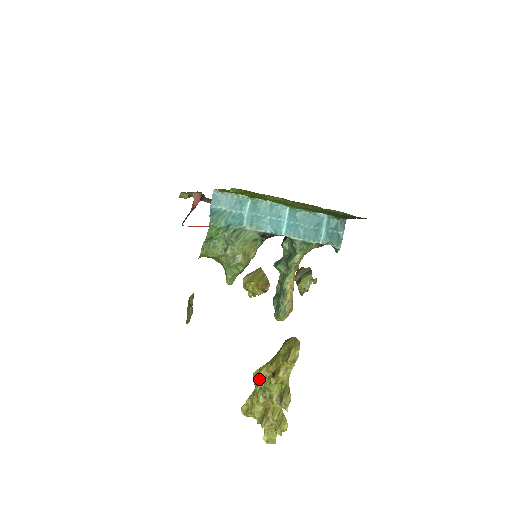
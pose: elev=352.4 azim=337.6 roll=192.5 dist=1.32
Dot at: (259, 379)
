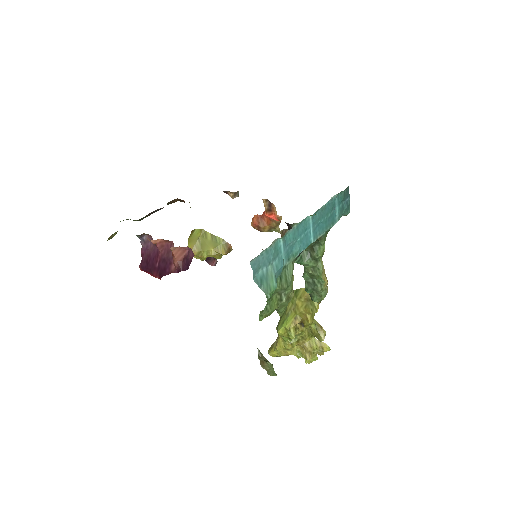
Dot at: (293, 336)
